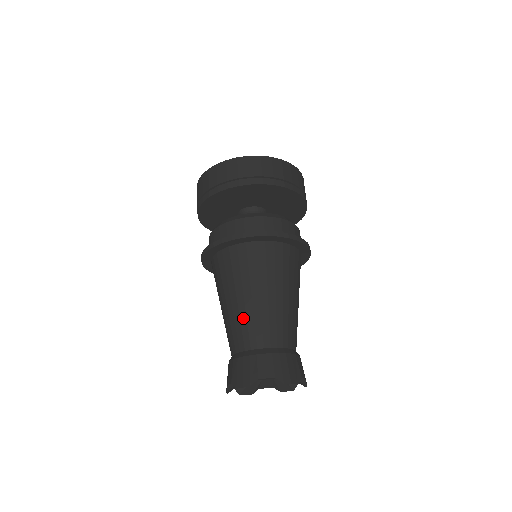
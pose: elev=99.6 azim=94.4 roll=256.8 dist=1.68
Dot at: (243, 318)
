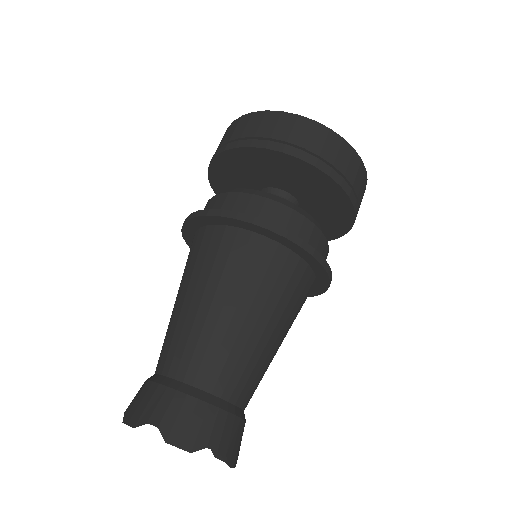
Dot at: (227, 344)
